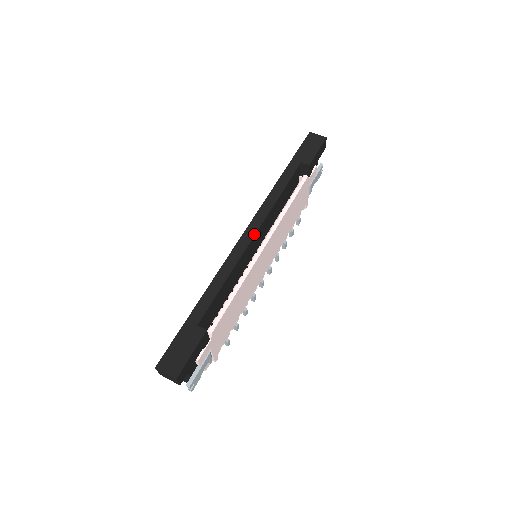
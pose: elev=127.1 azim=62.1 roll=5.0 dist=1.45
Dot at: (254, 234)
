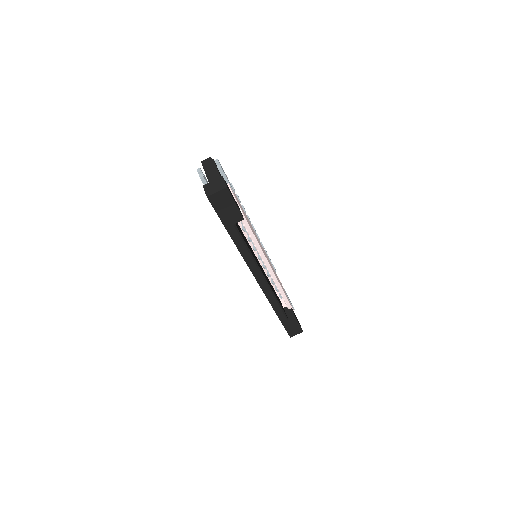
Dot at: (265, 279)
